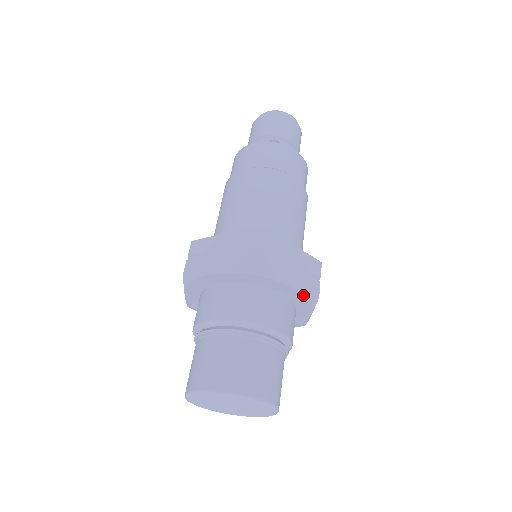
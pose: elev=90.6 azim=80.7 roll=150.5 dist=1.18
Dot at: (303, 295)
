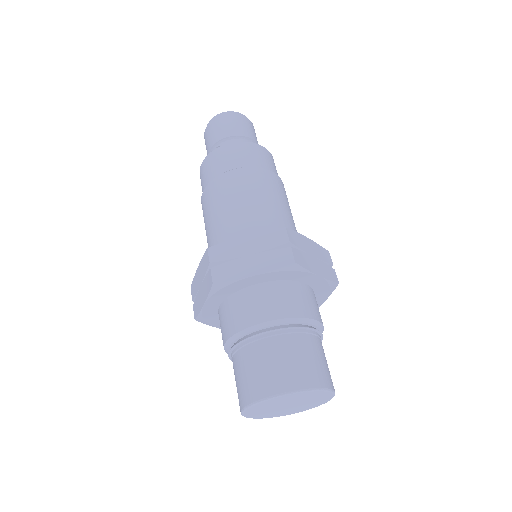
Dot at: (279, 272)
